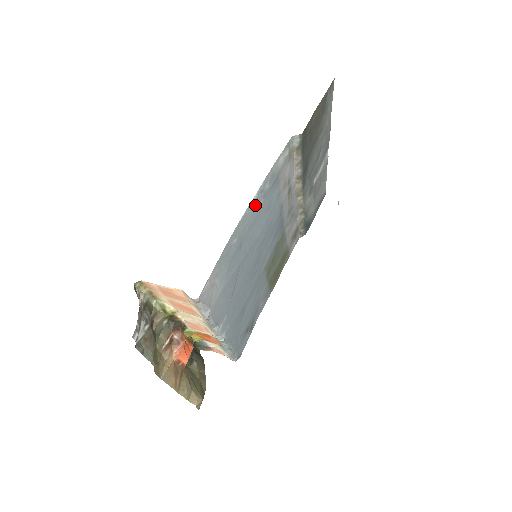
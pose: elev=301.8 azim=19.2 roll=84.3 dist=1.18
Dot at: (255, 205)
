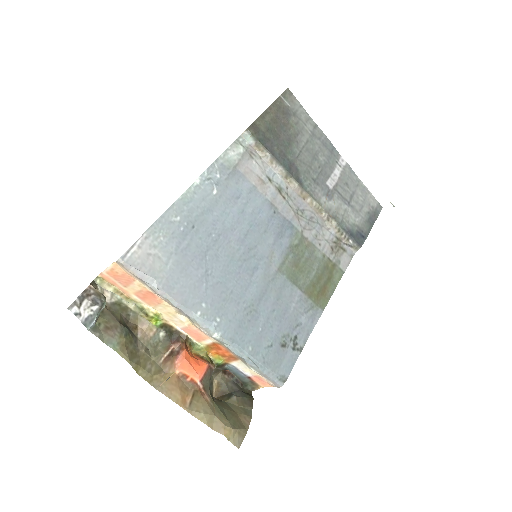
Dot at: (202, 191)
